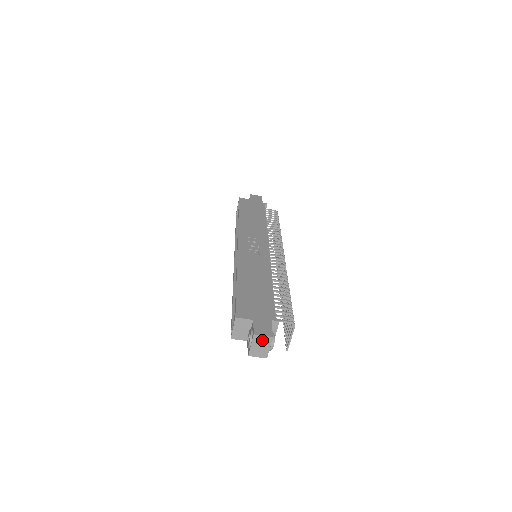
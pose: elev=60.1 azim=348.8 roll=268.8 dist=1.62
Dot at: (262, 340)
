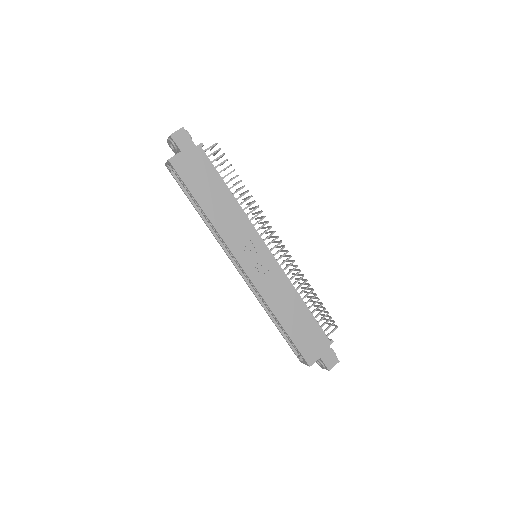
Dot at: (332, 365)
